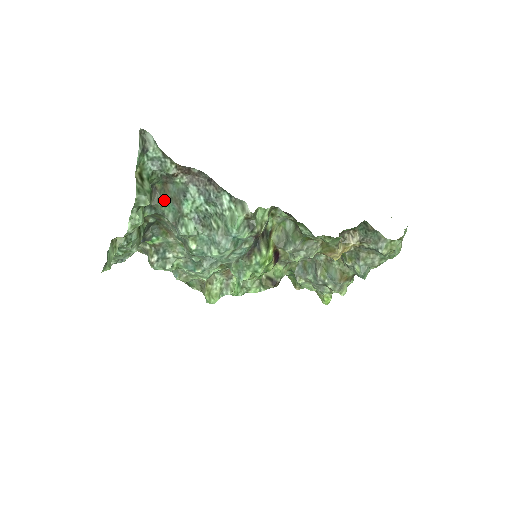
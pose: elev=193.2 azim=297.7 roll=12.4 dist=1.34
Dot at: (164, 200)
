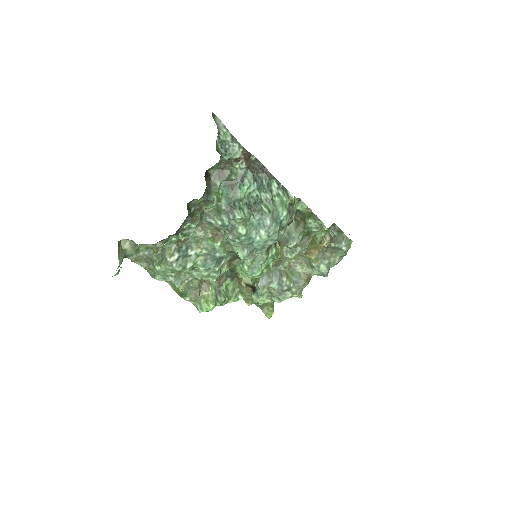
Dot at: occluded
